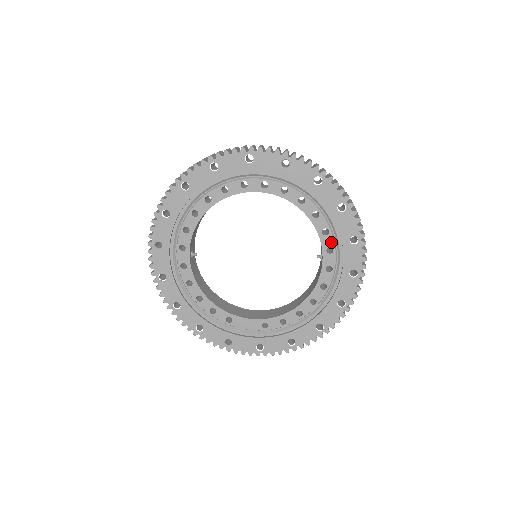
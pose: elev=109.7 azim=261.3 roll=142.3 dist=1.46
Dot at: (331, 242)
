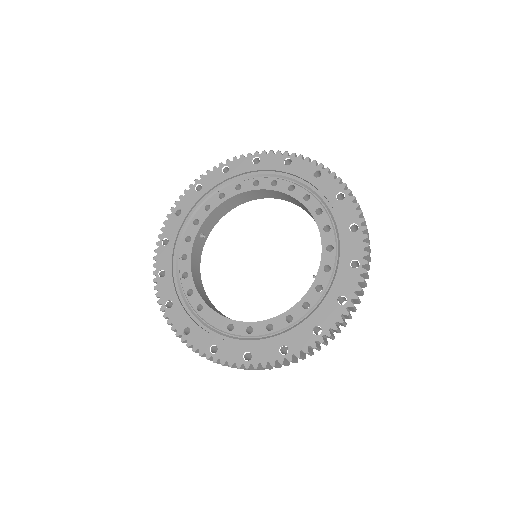
Dot at: (331, 260)
